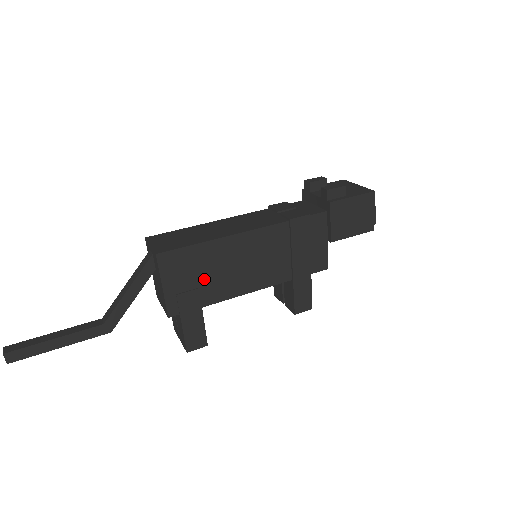
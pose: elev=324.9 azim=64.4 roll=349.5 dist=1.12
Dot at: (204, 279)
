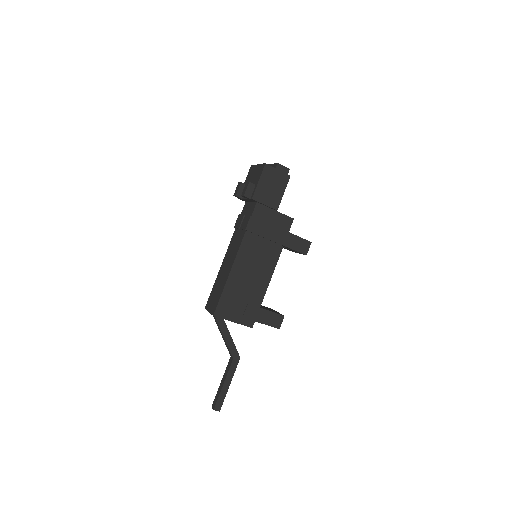
Dot at: (245, 298)
